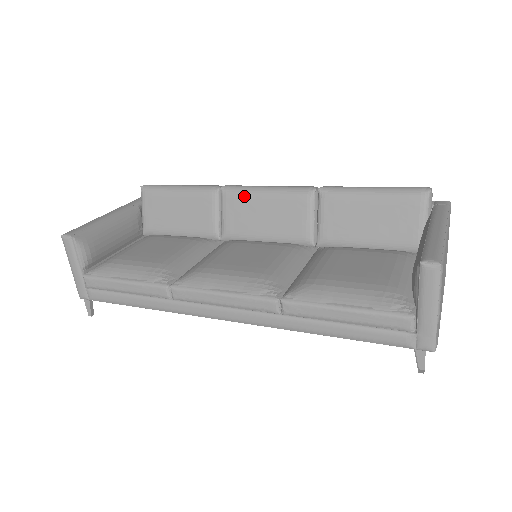
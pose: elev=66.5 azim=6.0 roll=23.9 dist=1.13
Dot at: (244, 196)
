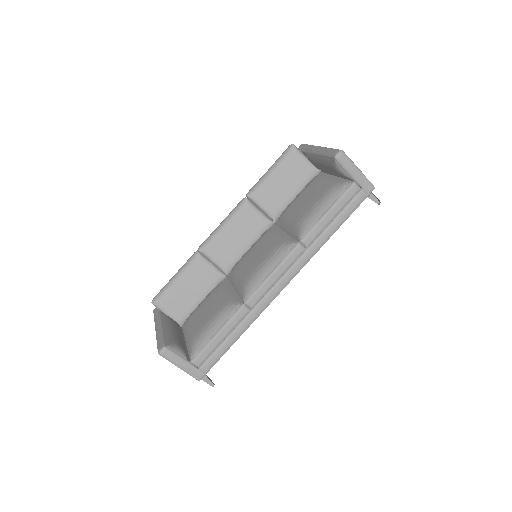
Dot at: (216, 240)
